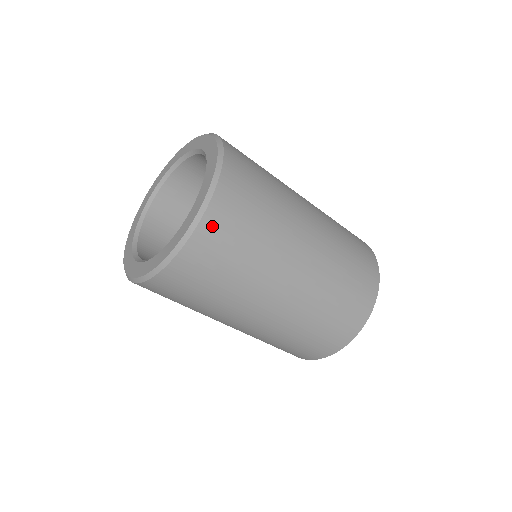
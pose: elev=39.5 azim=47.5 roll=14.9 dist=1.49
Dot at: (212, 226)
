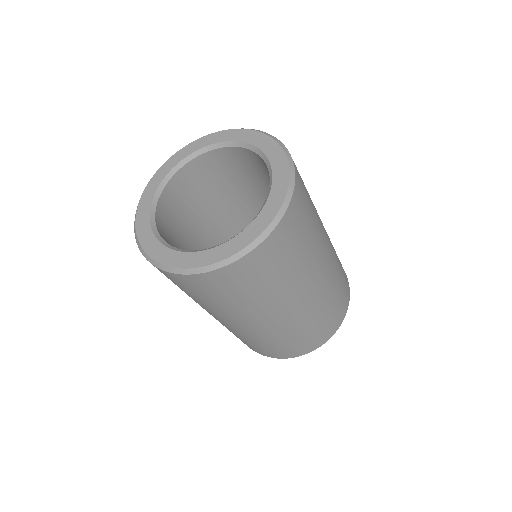
Dot at: (299, 192)
